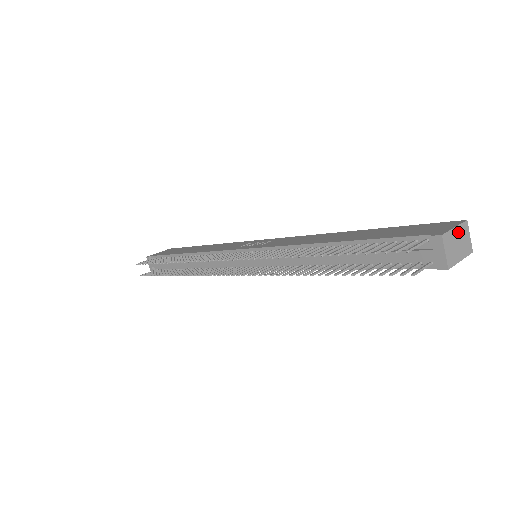
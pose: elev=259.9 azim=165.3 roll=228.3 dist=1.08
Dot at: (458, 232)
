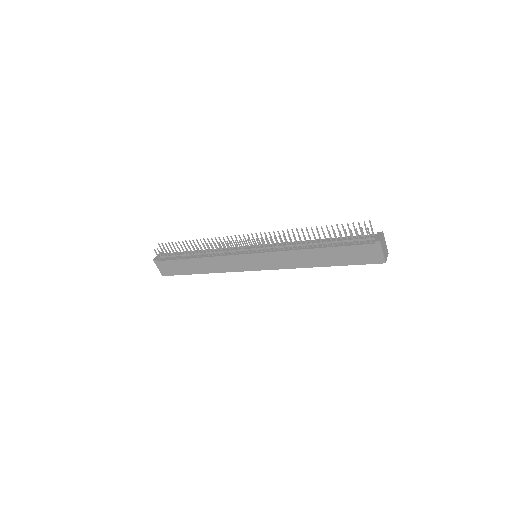
Dot at: (386, 246)
